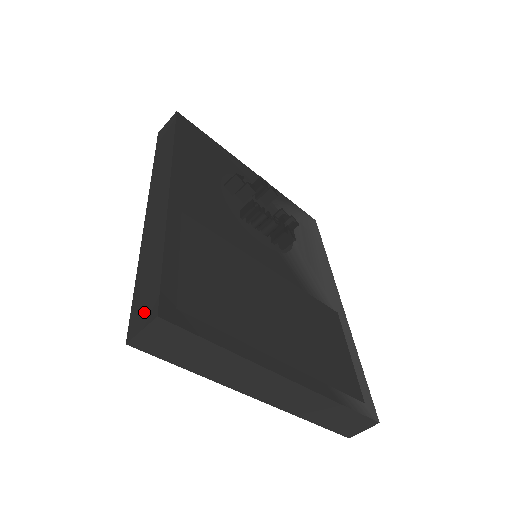
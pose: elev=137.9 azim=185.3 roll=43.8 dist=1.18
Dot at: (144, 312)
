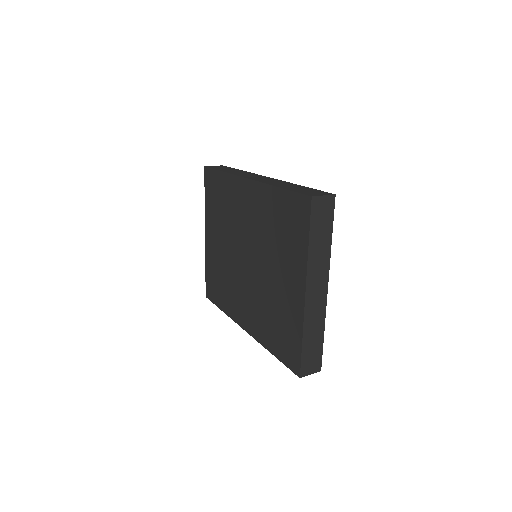
Dot at: (317, 193)
